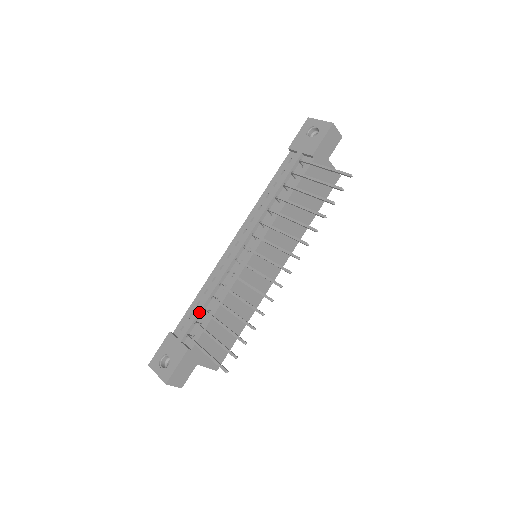
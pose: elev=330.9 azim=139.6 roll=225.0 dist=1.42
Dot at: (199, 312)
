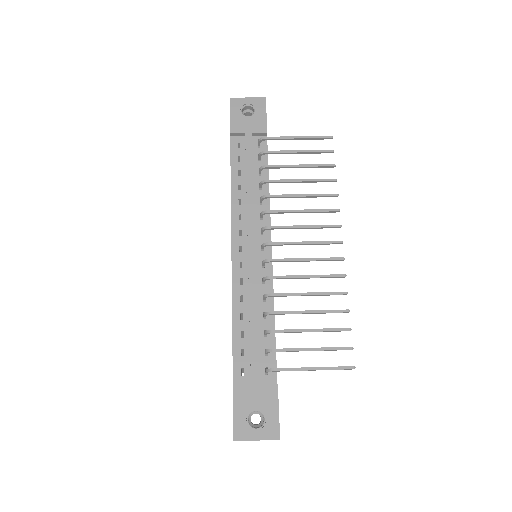
Dot at: (258, 340)
